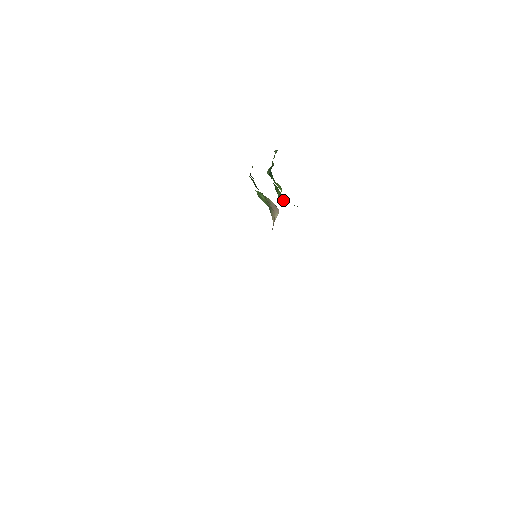
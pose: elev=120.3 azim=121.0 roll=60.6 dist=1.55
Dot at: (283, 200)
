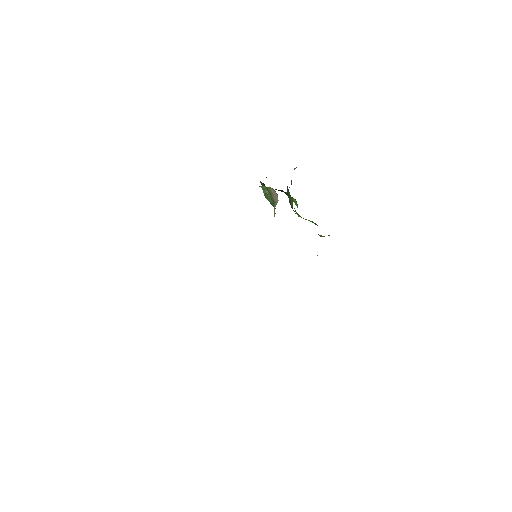
Dot at: (298, 214)
